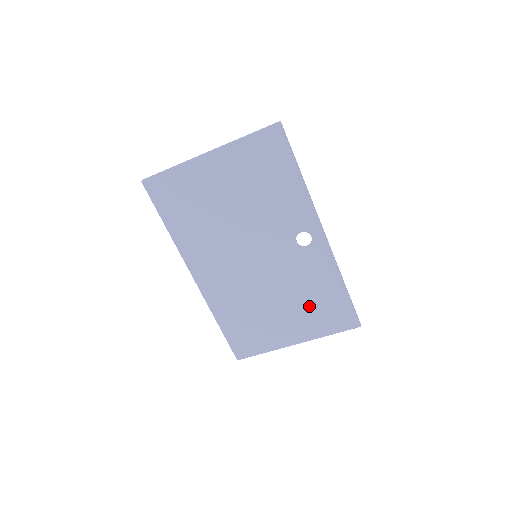
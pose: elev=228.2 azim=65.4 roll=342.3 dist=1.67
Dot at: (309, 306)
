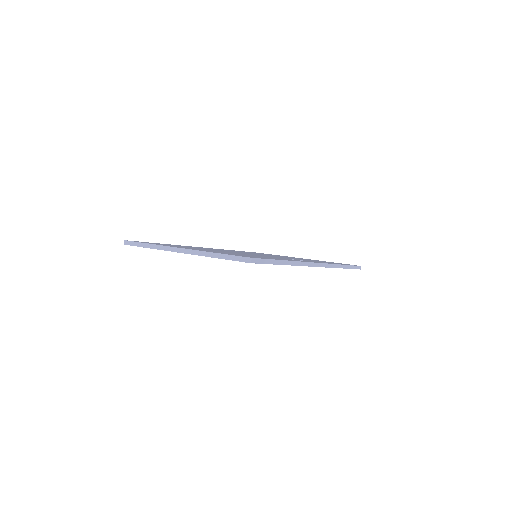
Dot at: occluded
